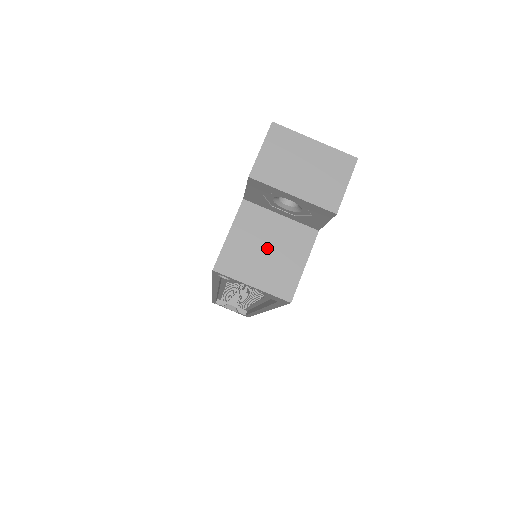
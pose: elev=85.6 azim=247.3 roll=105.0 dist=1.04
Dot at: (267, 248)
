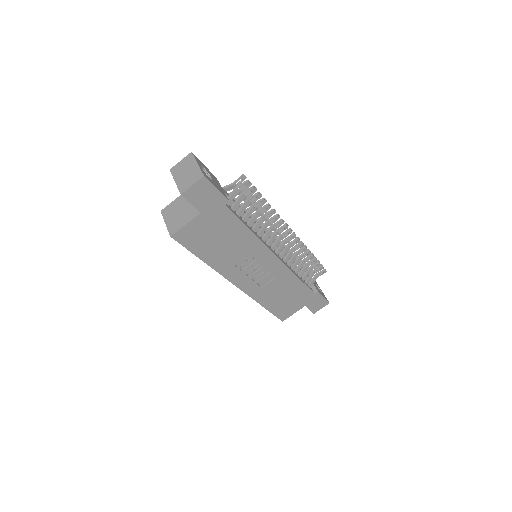
Dot at: (181, 211)
